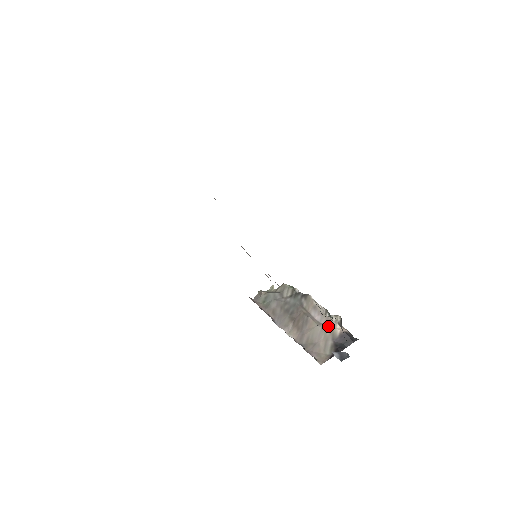
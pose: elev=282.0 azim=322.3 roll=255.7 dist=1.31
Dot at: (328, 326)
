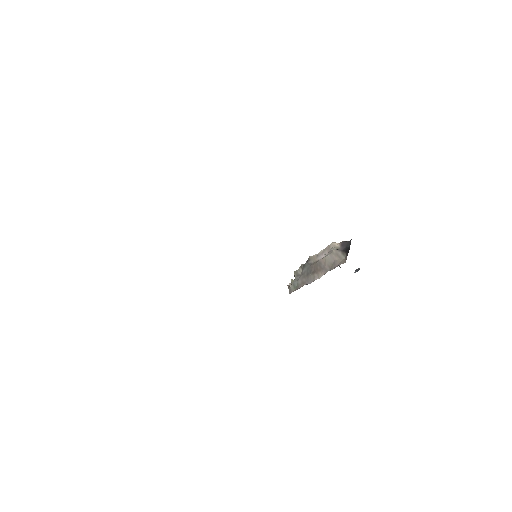
Dot at: (331, 250)
